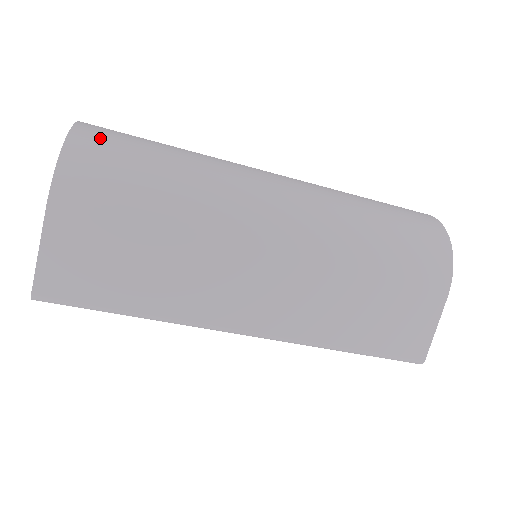
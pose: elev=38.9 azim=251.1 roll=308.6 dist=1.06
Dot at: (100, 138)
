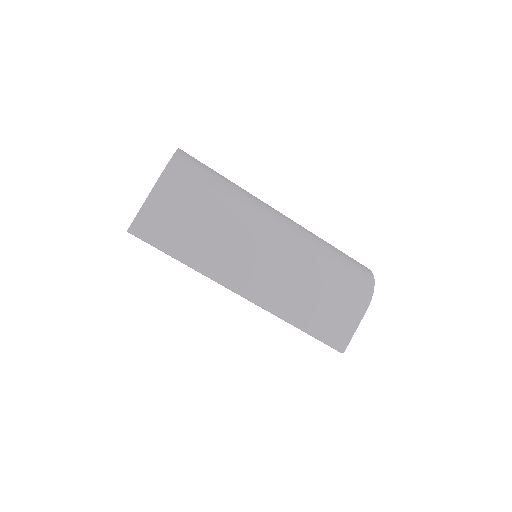
Dot at: (191, 159)
